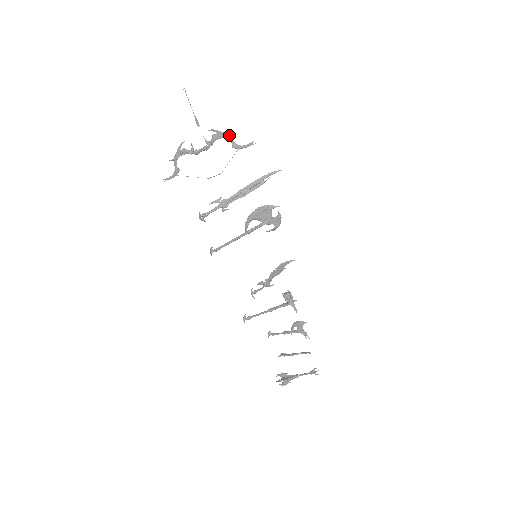
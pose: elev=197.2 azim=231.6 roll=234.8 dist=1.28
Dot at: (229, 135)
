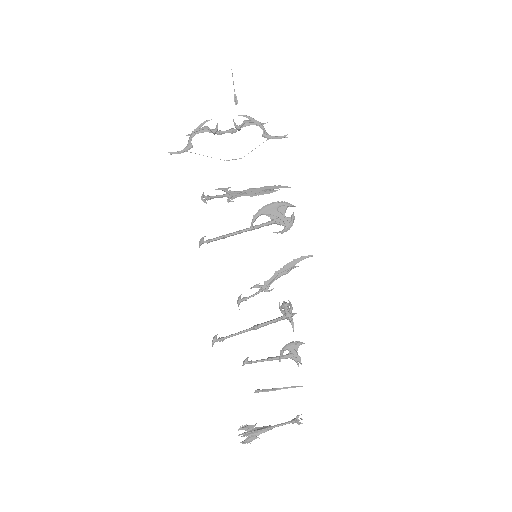
Dot at: (262, 124)
